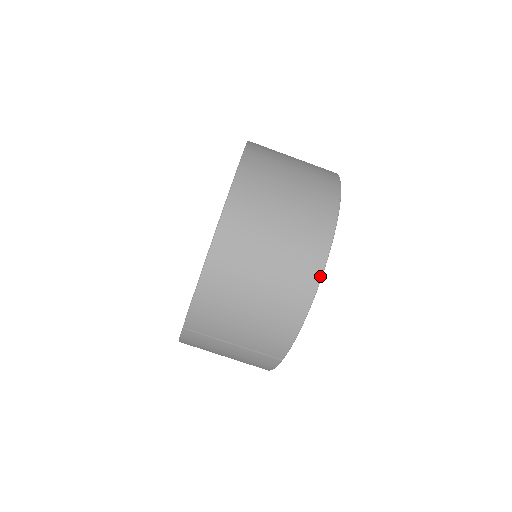
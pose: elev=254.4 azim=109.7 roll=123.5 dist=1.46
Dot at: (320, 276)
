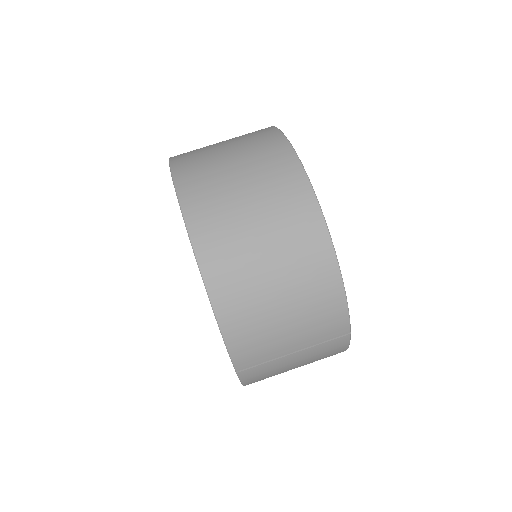
Dot at: (326, 229)
